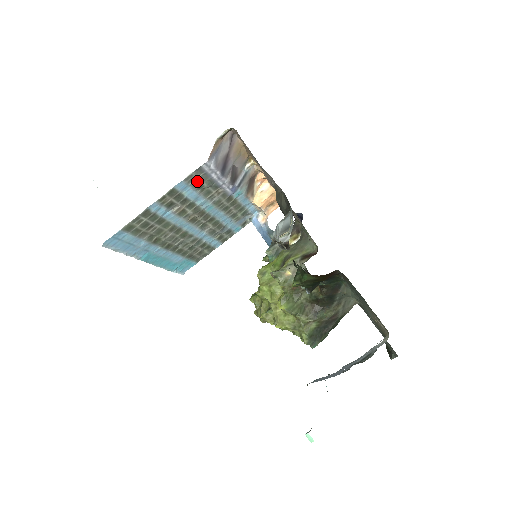
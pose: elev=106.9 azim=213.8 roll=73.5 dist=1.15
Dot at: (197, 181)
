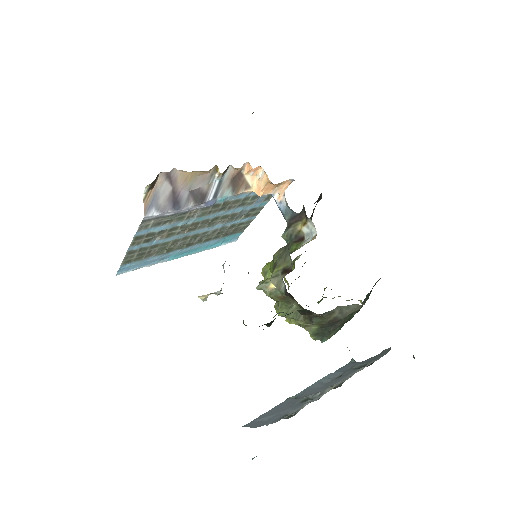
Dot at: (155, 223)
